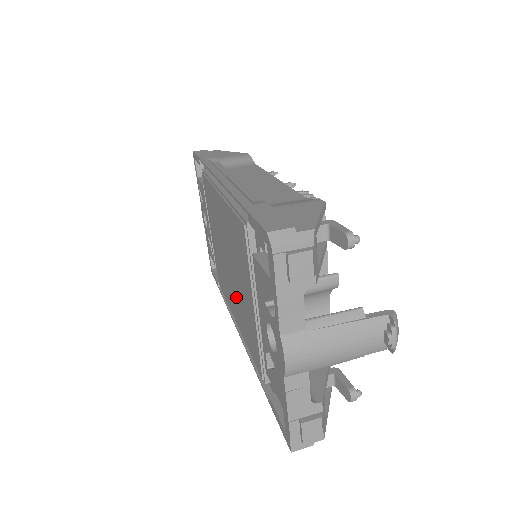
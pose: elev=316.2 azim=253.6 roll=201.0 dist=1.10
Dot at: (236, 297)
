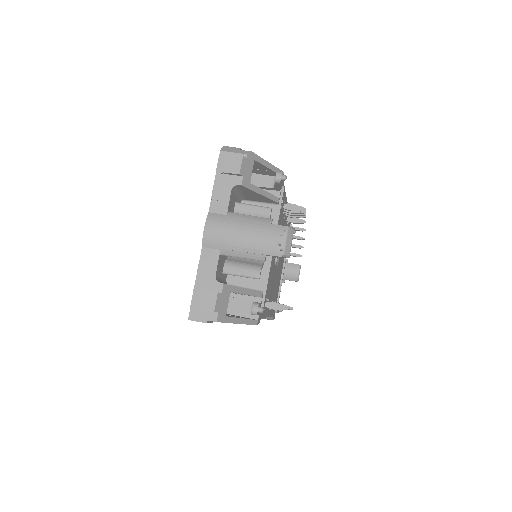
Dot at: occluded
